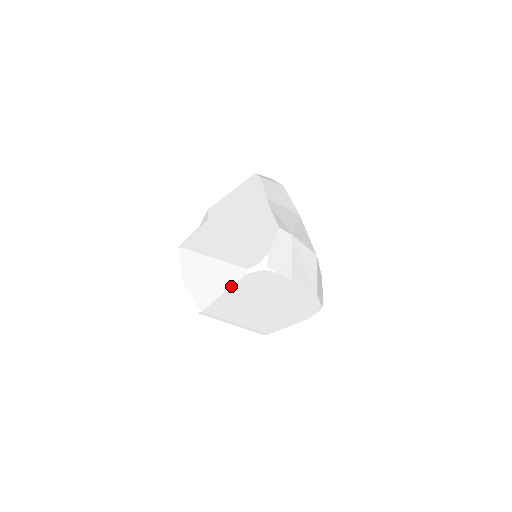
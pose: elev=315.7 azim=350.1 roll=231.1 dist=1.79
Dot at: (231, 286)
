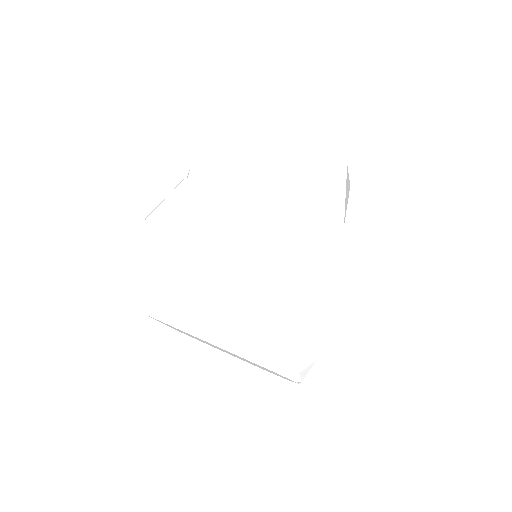
Dot at: (230, 351)
